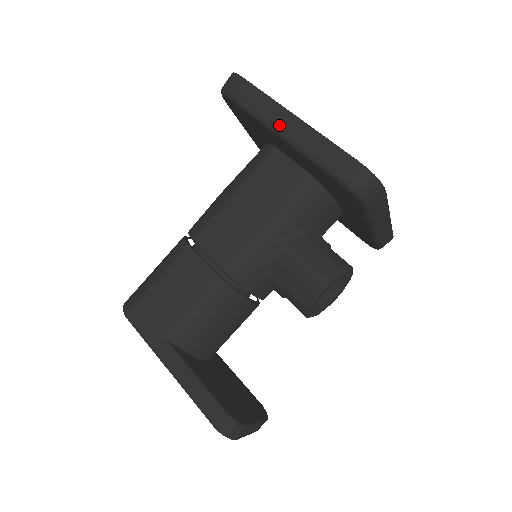
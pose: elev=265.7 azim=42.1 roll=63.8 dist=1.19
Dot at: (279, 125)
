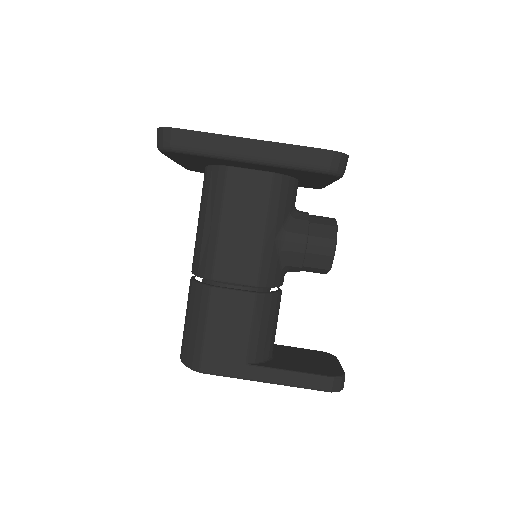
Dot at: (242, 154)
